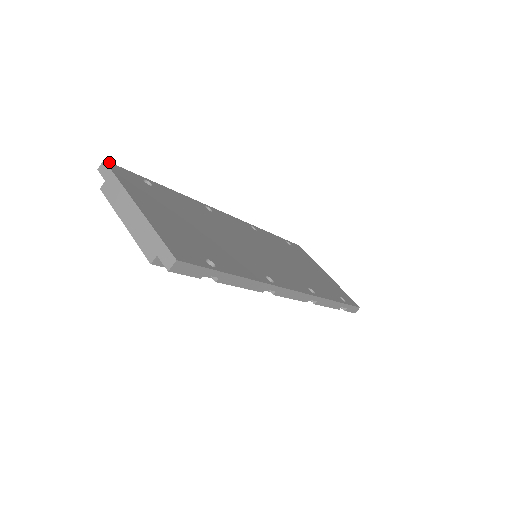
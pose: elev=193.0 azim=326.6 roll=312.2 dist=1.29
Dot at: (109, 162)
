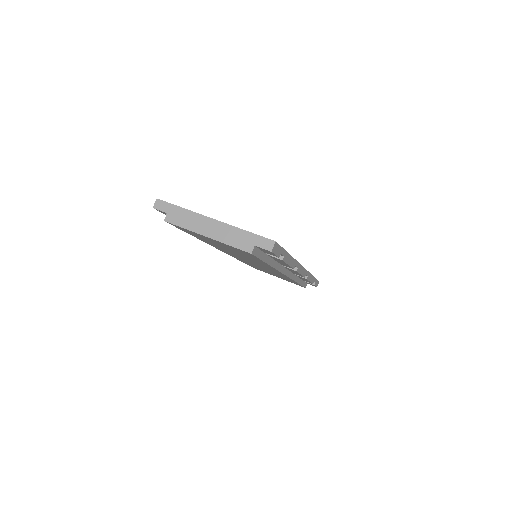
Dot at: (159, 200)
